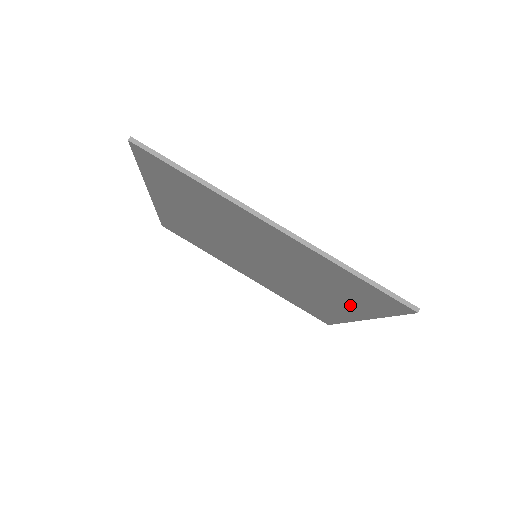
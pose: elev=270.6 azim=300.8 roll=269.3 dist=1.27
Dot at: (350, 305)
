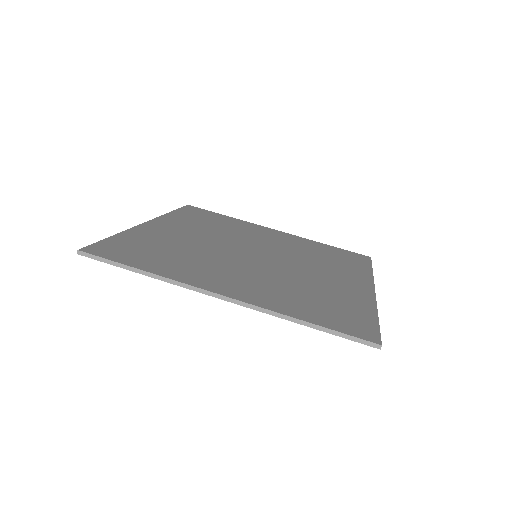
Dot at: occluded
